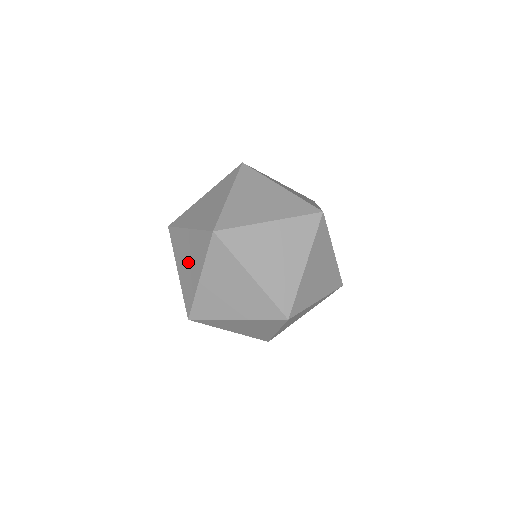
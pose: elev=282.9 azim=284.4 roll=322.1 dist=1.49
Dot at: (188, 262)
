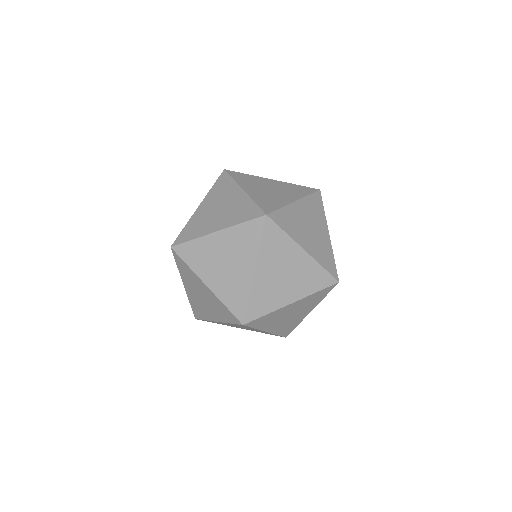
Dot at: occluded
